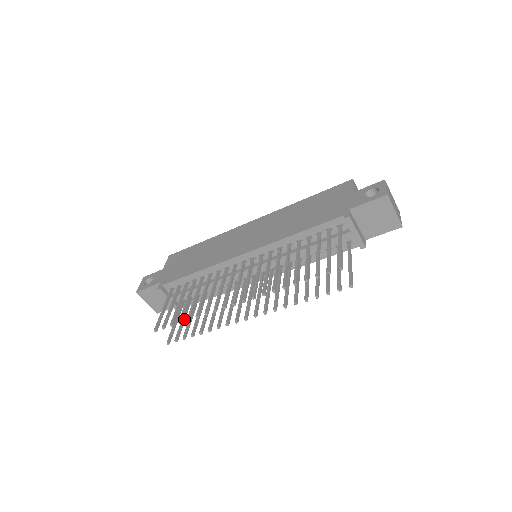
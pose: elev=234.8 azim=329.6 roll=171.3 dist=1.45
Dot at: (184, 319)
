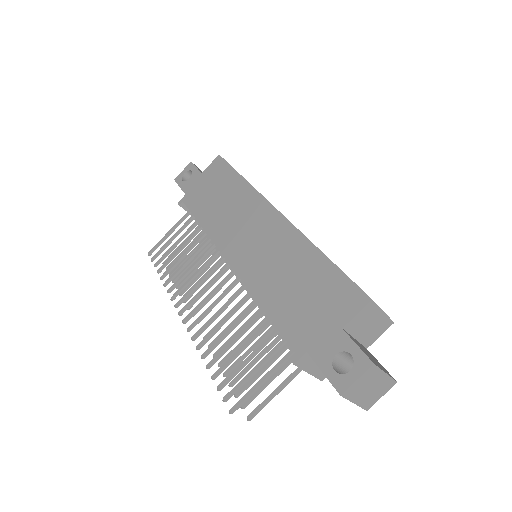
Dot at: occluded
